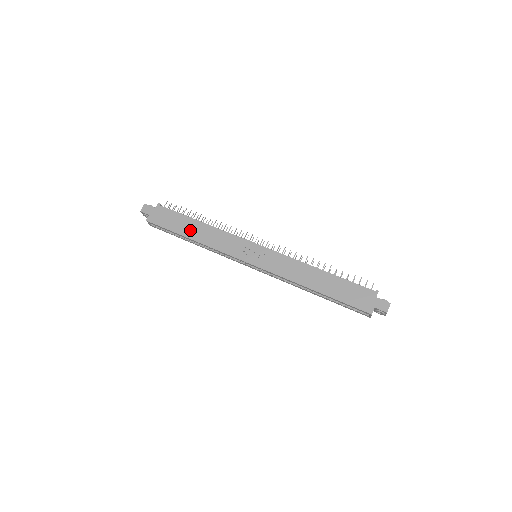
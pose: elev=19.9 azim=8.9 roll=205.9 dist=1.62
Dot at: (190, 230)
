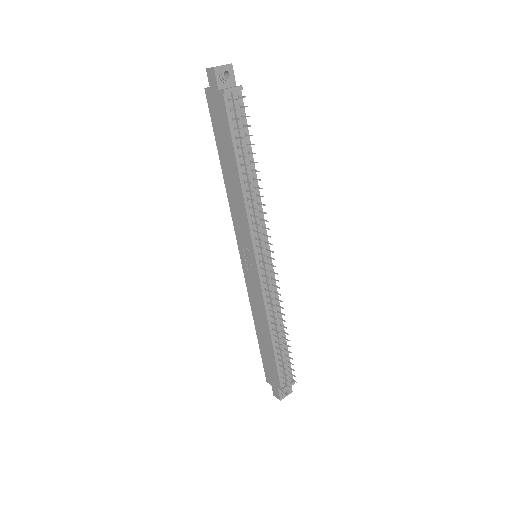
Dot at: (226, 164)
